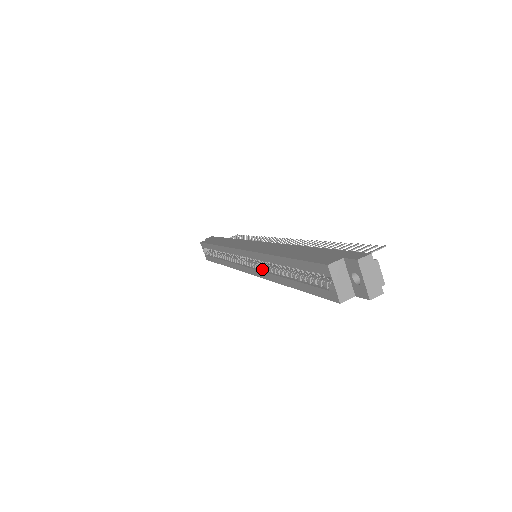
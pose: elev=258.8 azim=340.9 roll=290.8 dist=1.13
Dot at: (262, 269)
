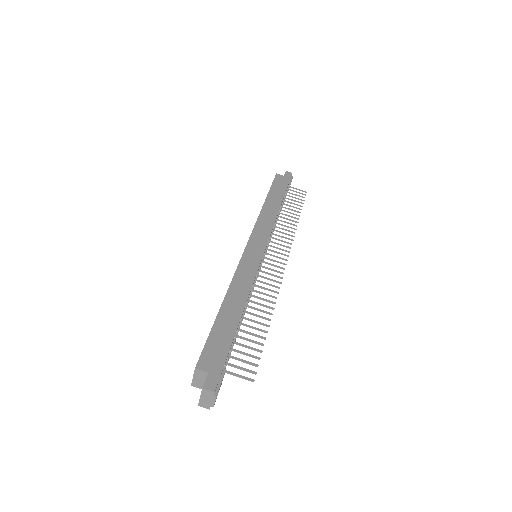
Dot at: occluded
